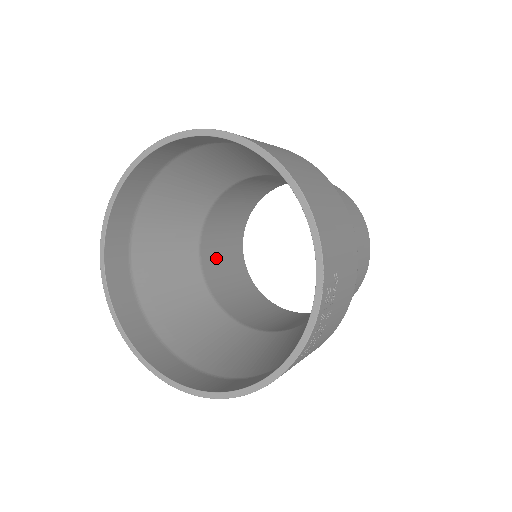
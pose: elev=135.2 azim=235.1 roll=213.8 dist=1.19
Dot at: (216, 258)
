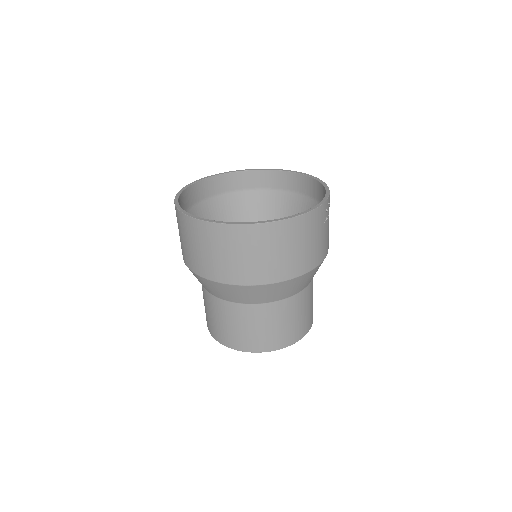
Dot at: occluded
